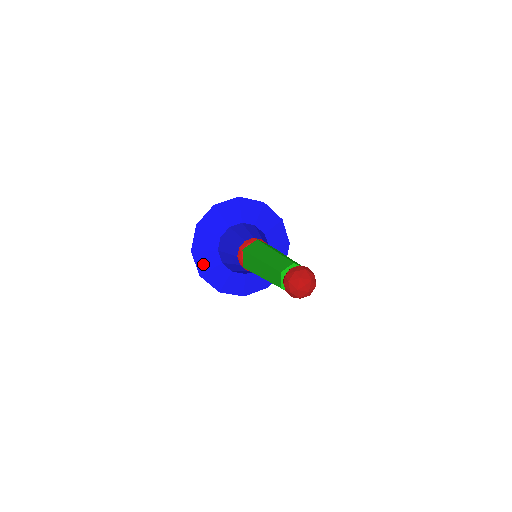
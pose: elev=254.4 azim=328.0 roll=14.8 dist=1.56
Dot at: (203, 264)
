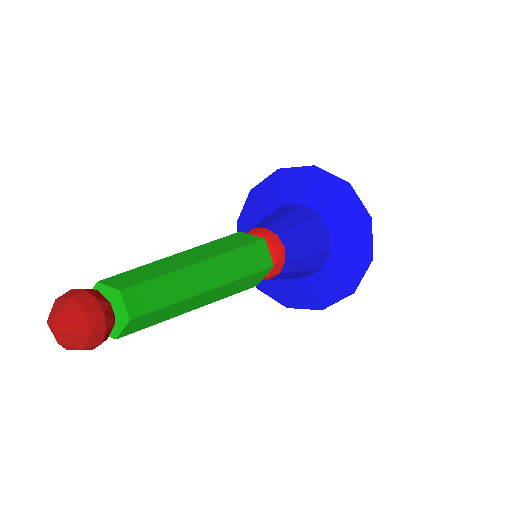
Dot at: (248, 215)
